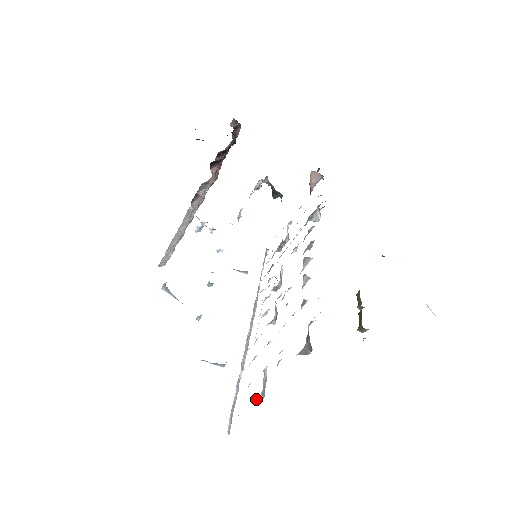
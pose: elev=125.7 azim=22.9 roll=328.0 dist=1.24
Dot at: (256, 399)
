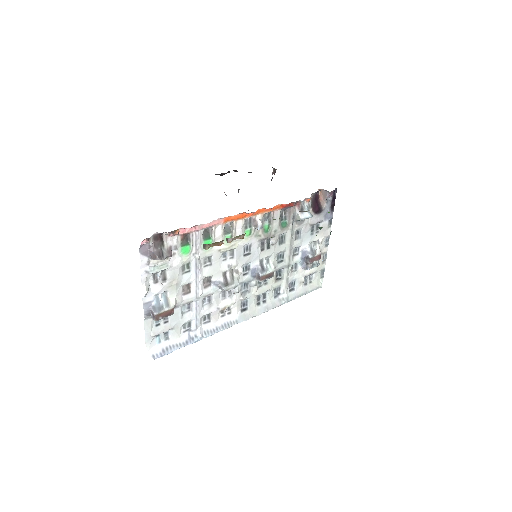
Dot at: (153, 314)
